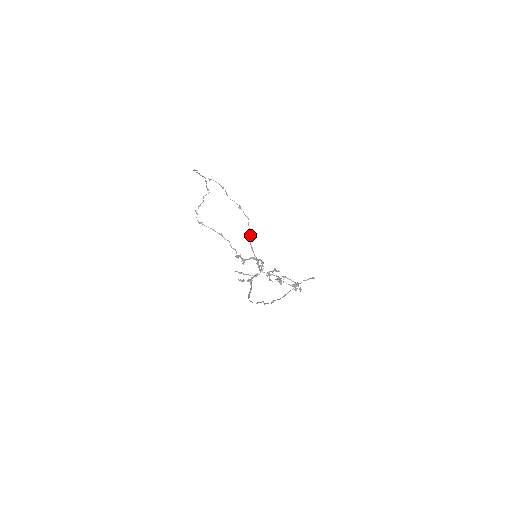
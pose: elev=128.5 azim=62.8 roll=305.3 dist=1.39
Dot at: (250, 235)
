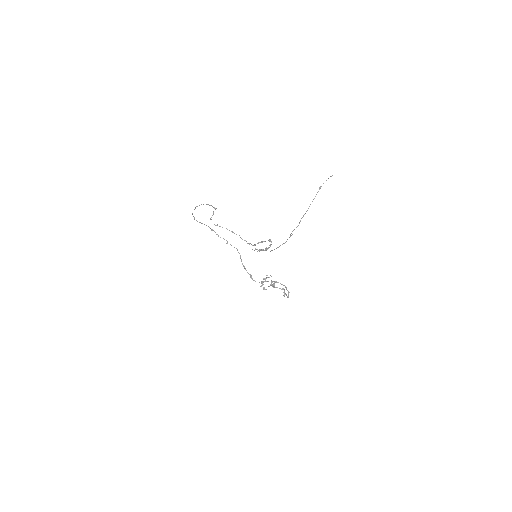
Dot at: occluded
